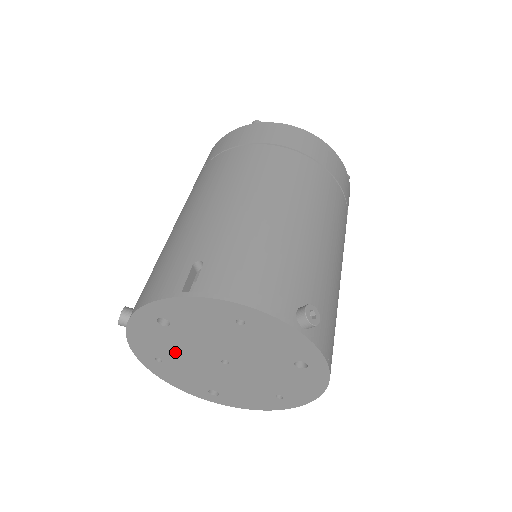
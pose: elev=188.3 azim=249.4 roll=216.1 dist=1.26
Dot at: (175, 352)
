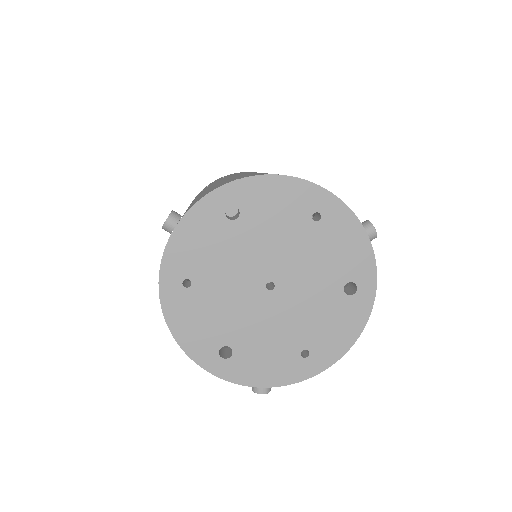
Dot at: (217, 268)
